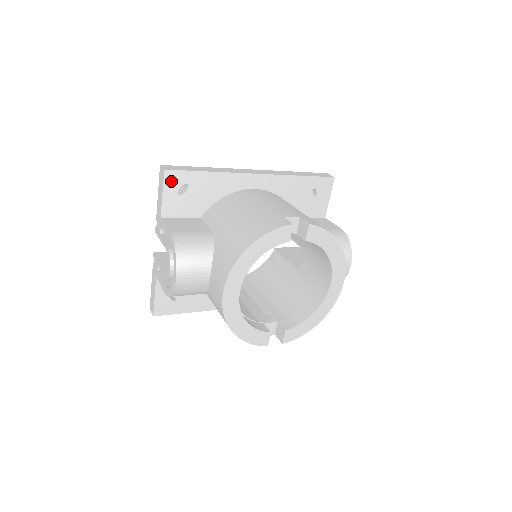
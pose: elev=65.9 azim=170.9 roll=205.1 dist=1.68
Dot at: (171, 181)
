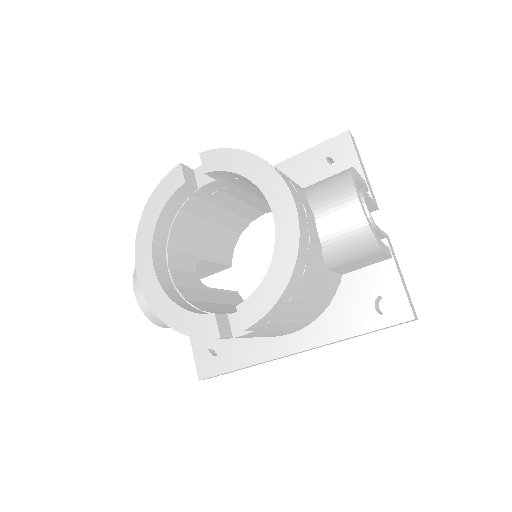
Dot at: occluded
